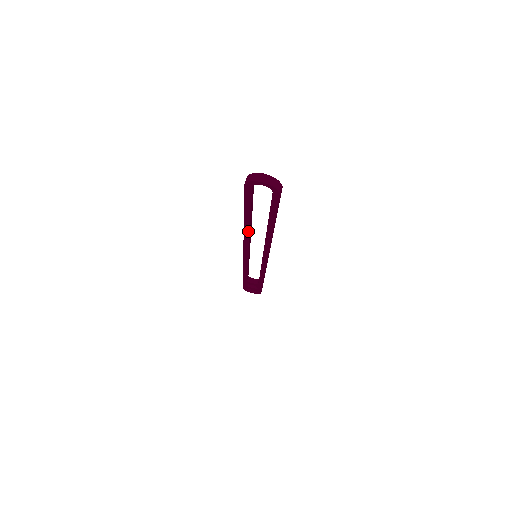
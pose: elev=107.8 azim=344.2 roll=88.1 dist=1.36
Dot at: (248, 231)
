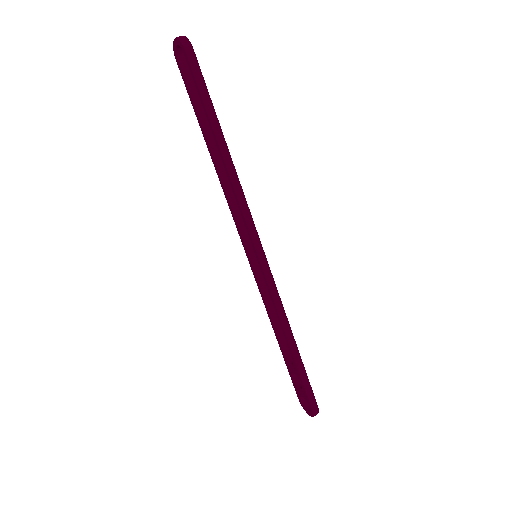
Dot at: (218, 171)
